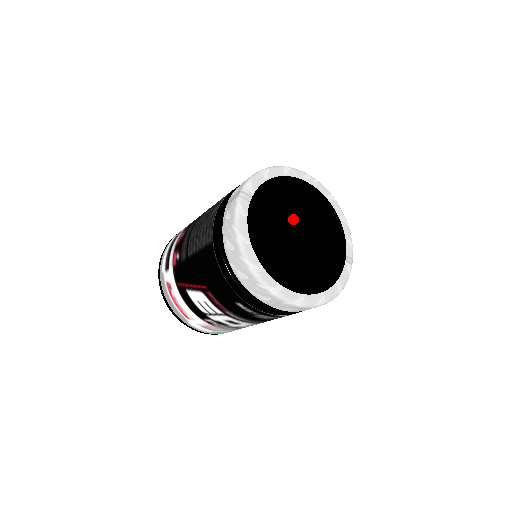
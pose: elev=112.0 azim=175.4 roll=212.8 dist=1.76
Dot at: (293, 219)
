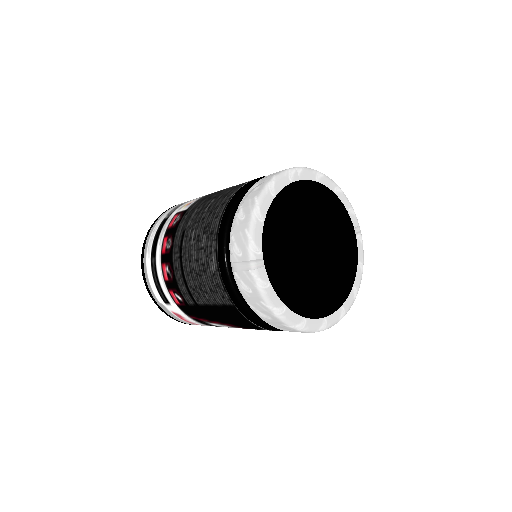
Dot at: (303, 240)
